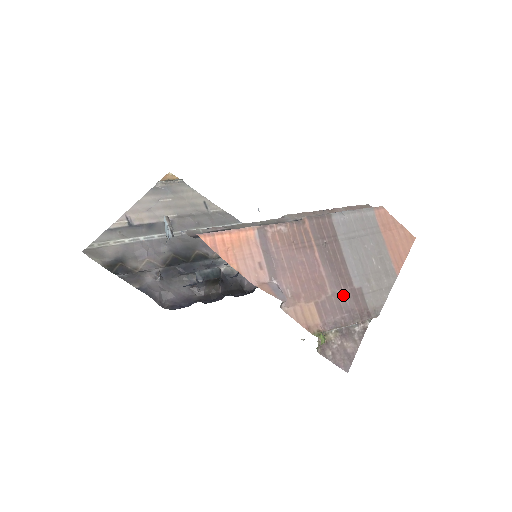
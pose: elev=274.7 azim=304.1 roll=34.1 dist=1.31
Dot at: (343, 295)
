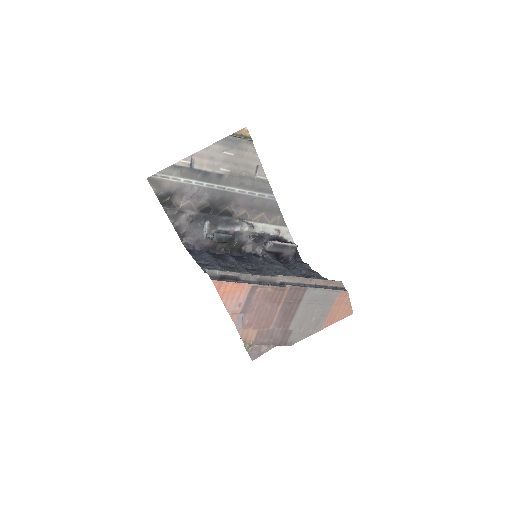
Dot at: (278, 331)
